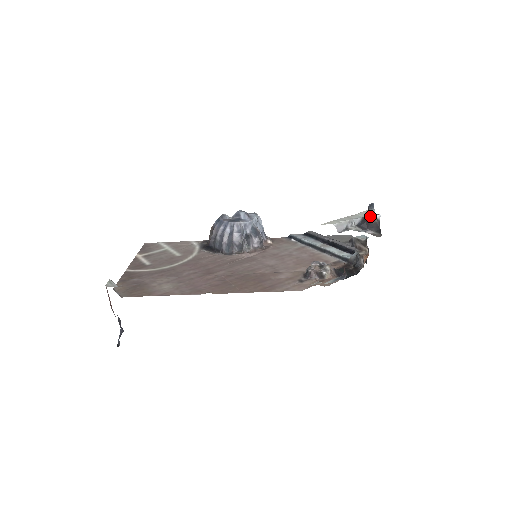
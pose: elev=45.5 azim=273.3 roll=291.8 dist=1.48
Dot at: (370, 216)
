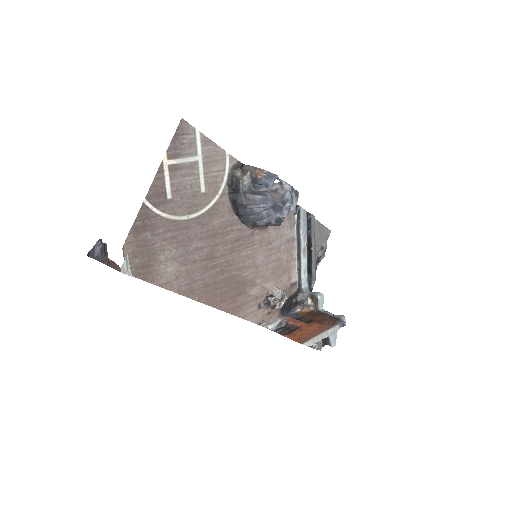
Dot at: (331, 343)
